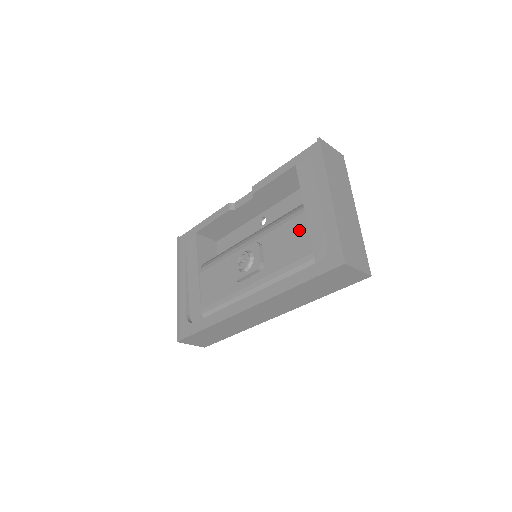
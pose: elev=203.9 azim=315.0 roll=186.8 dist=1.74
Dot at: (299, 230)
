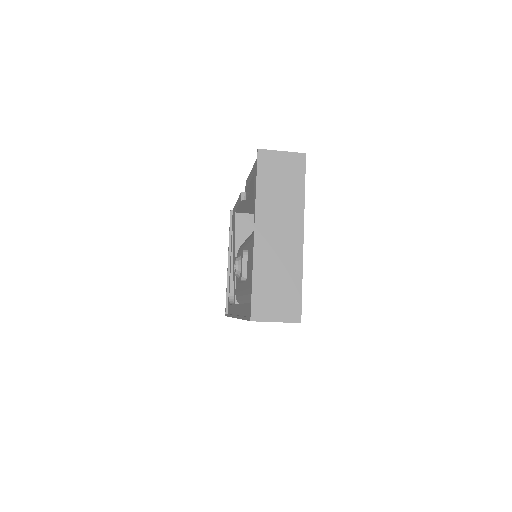
Dot at: occluded
